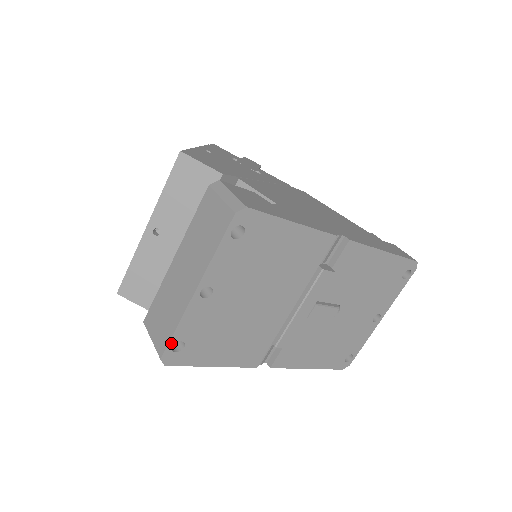
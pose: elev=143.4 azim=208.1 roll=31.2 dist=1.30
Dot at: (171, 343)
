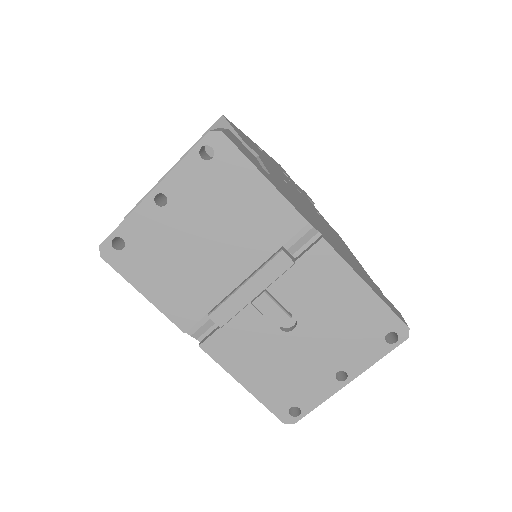
Dot at: (114, 235)
